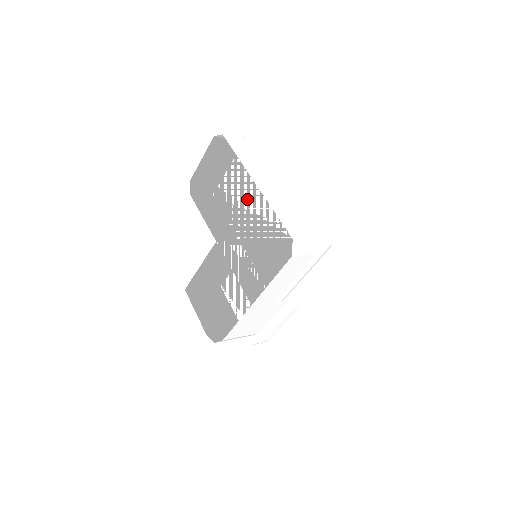
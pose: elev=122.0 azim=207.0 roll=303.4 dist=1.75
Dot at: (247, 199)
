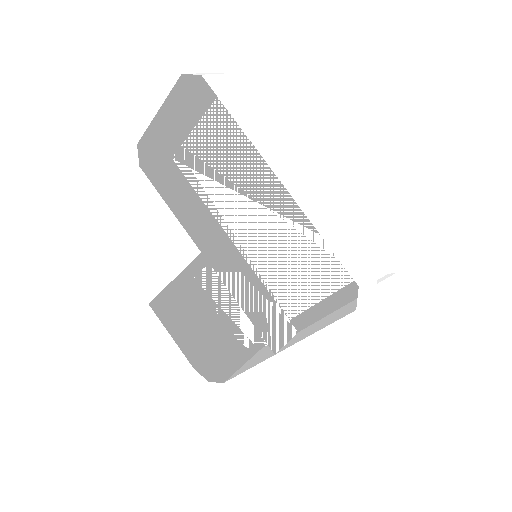
Dot at: (242, 178)
